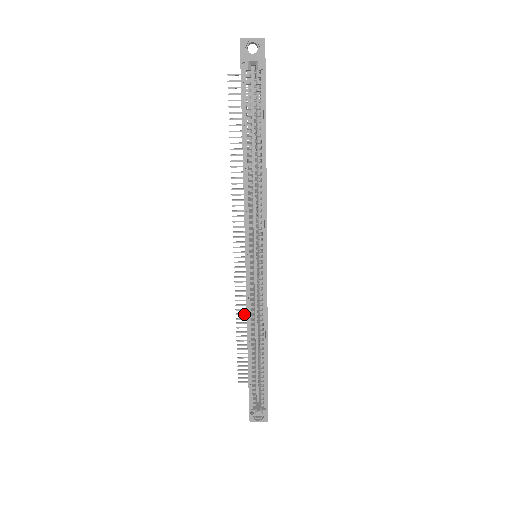
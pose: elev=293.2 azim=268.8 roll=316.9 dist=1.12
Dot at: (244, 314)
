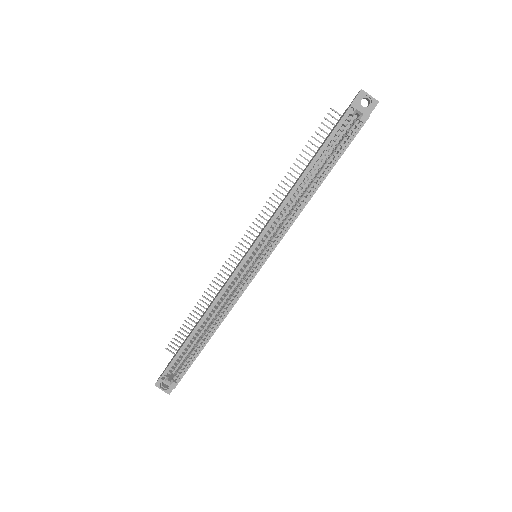
Dot at: (211, 296)
